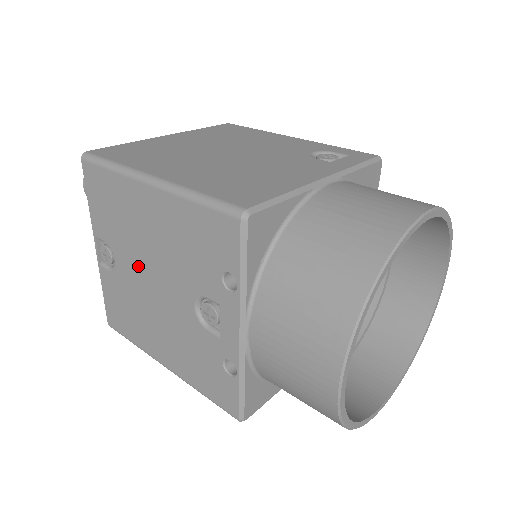
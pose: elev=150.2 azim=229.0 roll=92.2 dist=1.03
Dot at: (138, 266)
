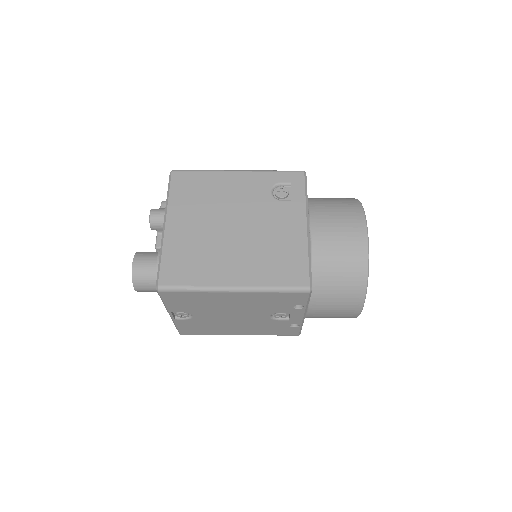
Dot at: (219, 314)
